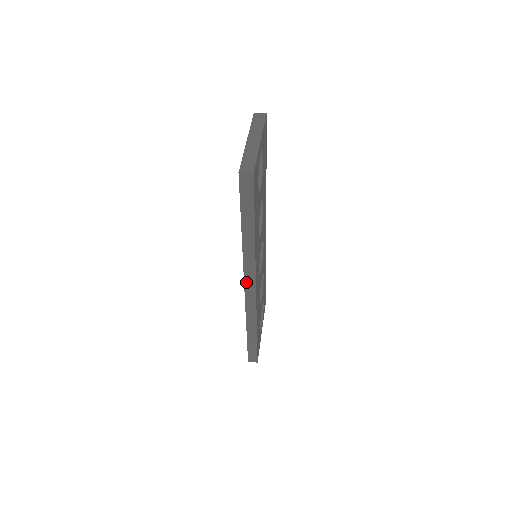
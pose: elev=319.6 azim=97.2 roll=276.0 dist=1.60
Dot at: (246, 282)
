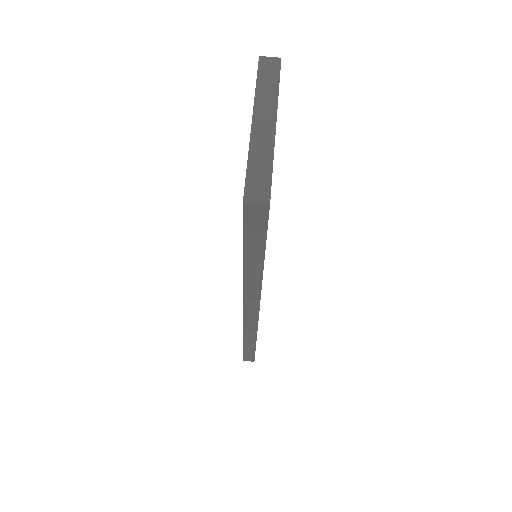
Dot at: (245, 307)
